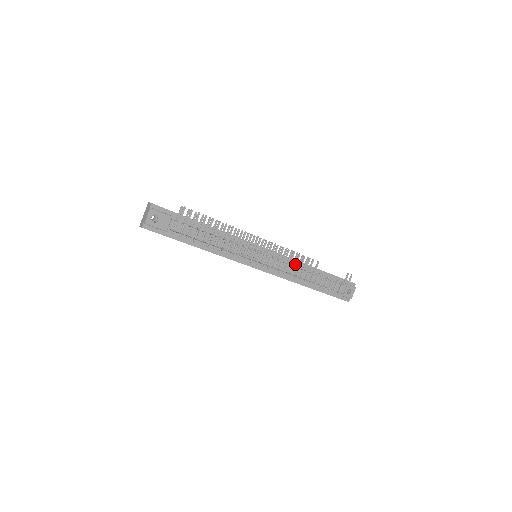
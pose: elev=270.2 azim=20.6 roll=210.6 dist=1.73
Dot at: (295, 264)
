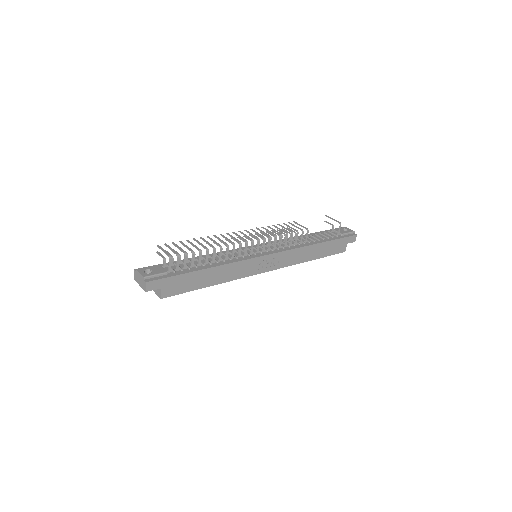
Dot at: (284, 234)
